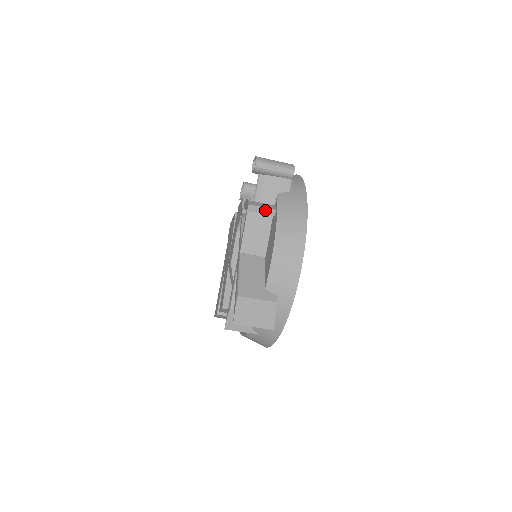
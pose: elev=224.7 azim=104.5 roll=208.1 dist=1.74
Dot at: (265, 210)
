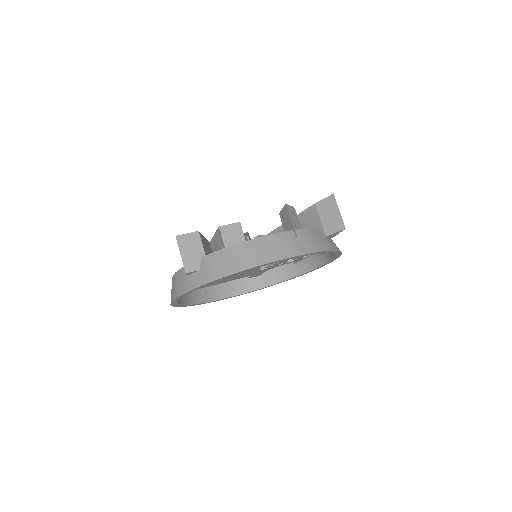
Dot at: occluded
